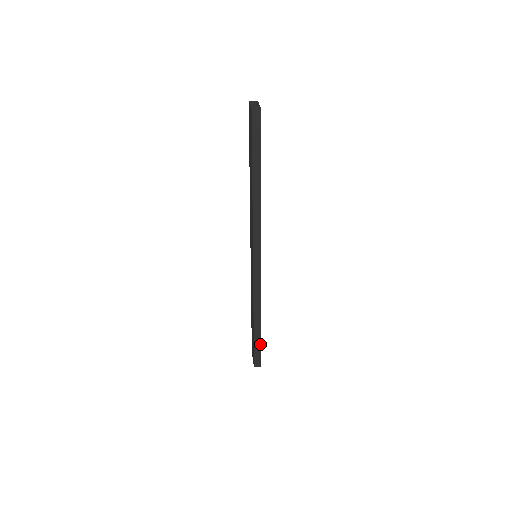
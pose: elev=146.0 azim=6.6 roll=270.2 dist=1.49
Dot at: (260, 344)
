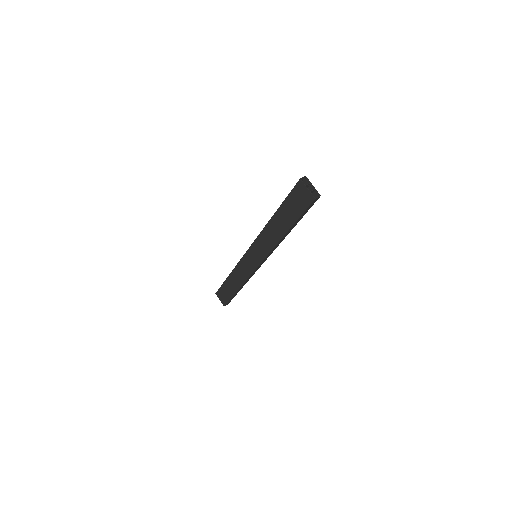
Dot at: (235, 295)
